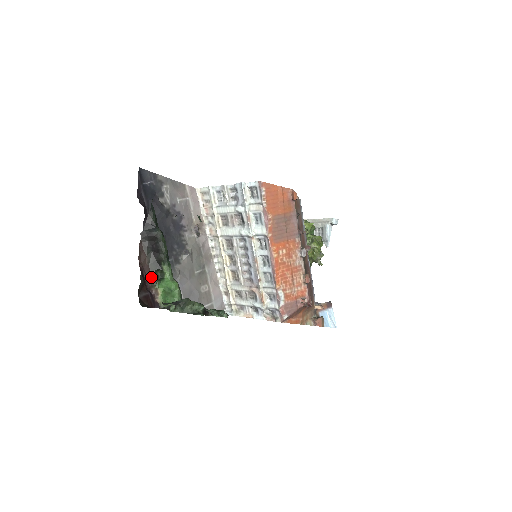
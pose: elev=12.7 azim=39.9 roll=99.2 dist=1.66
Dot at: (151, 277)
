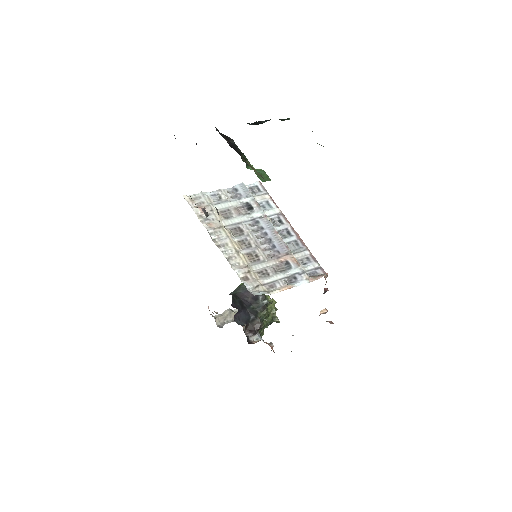
Dot at: (241, 155)
